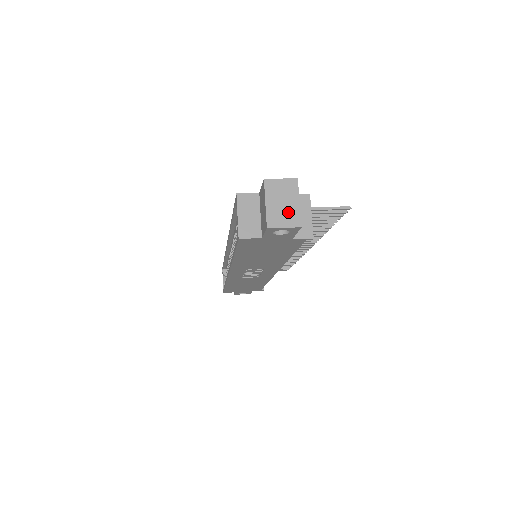
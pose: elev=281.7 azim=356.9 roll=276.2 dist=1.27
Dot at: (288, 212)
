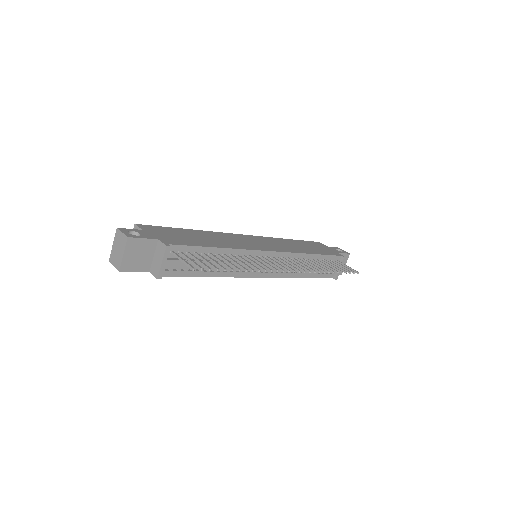
Dot at: (118, 257)
